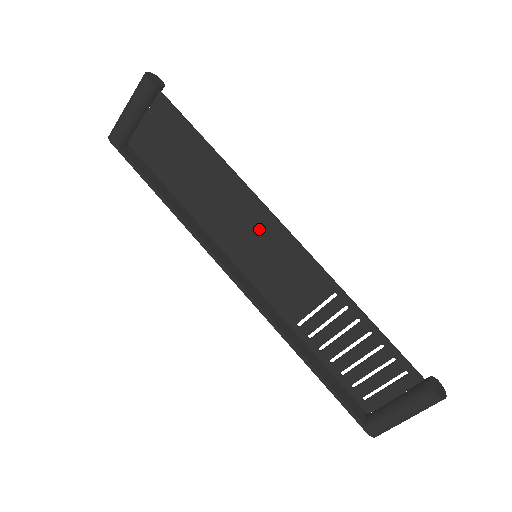
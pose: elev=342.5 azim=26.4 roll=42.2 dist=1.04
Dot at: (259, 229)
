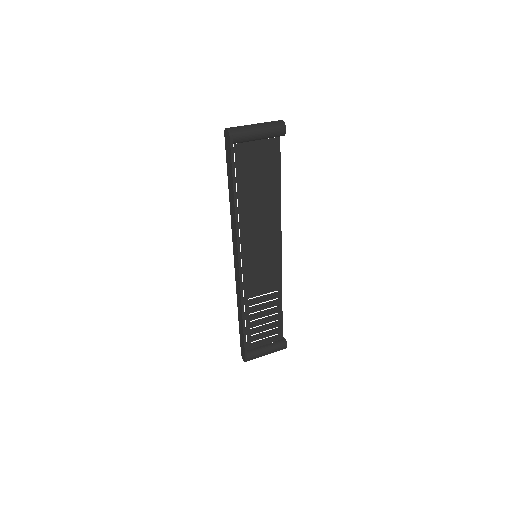
Dot at: (269, 244)
